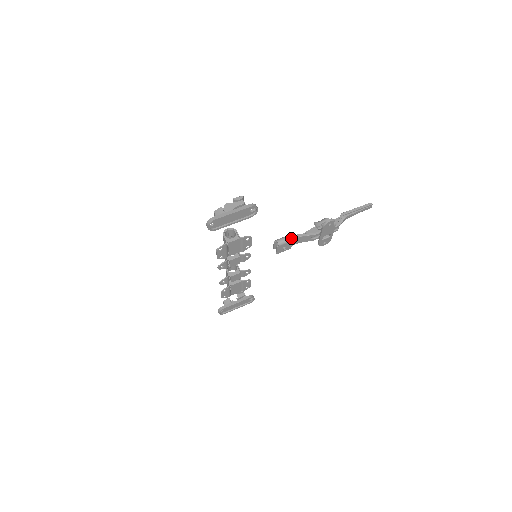
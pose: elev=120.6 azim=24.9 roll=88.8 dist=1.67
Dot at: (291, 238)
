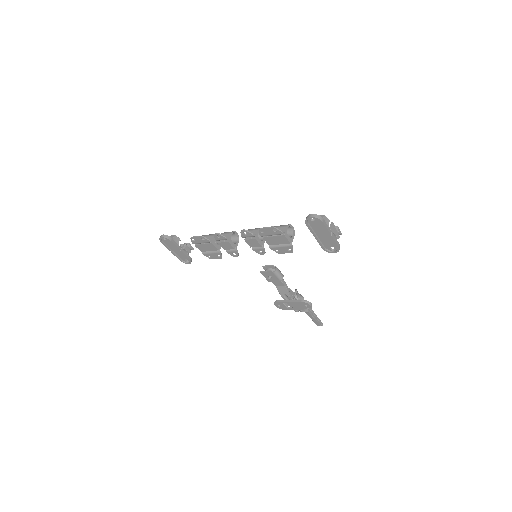
Dot at: occluded
